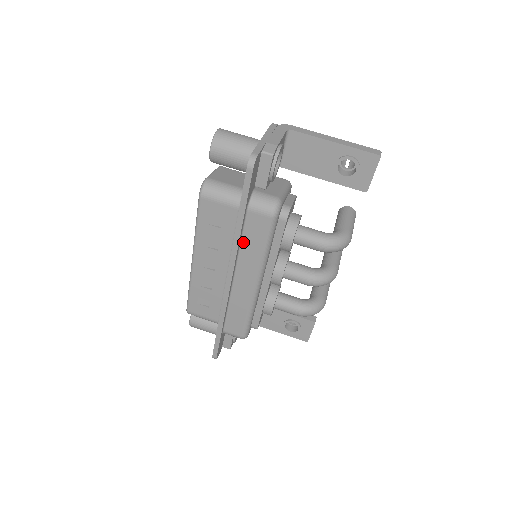
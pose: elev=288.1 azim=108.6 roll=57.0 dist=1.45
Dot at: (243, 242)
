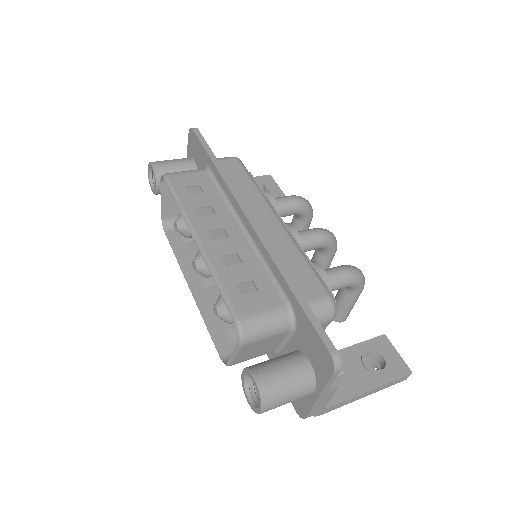
Dot at: occluded
